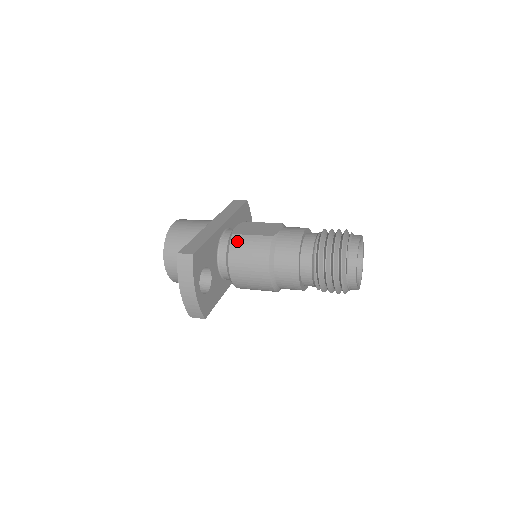
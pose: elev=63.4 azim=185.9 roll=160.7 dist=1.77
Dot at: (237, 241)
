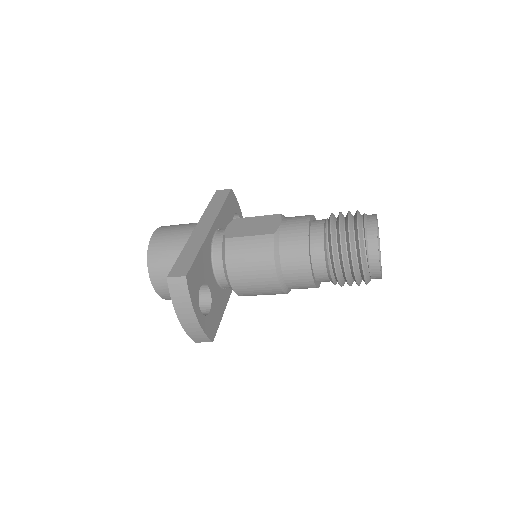
Dot at: (233, 246)
